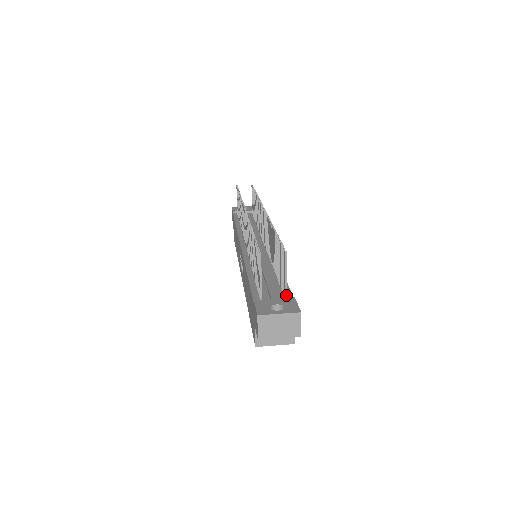
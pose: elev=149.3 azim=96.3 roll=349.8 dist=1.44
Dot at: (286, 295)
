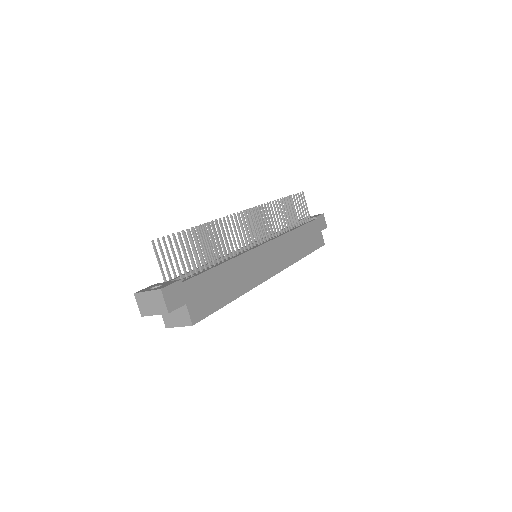
Dot at: (181, 278)
